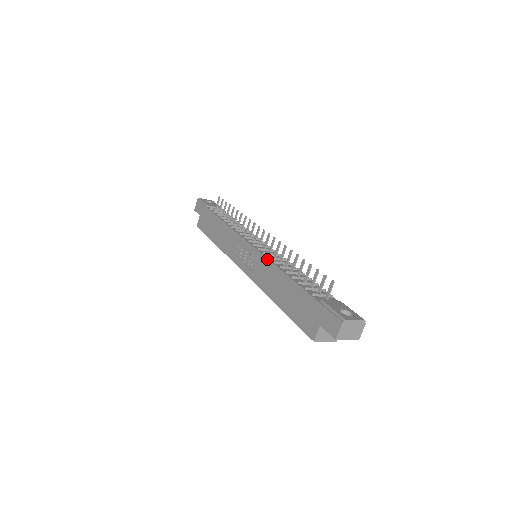
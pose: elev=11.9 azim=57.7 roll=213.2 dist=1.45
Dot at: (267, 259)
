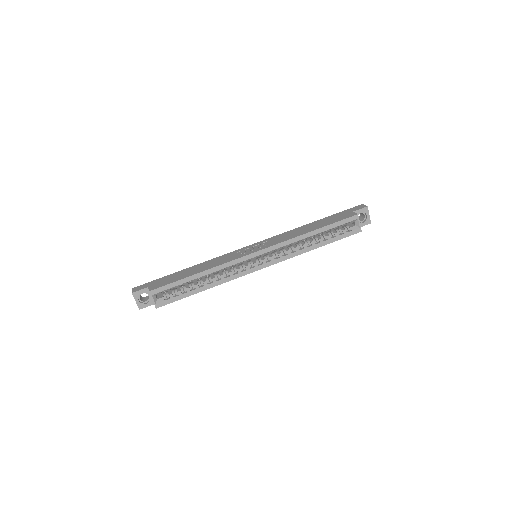
Dot at: (279, 234)
